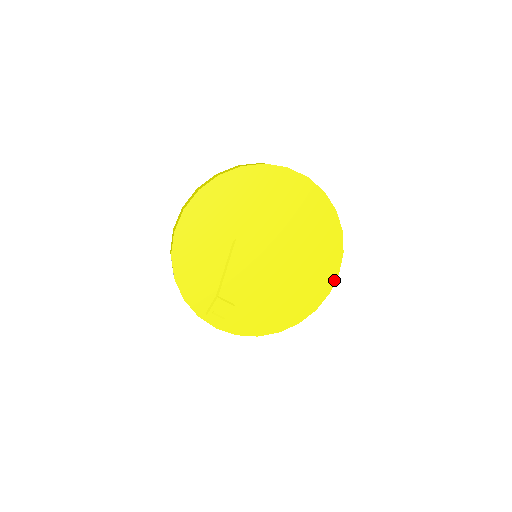
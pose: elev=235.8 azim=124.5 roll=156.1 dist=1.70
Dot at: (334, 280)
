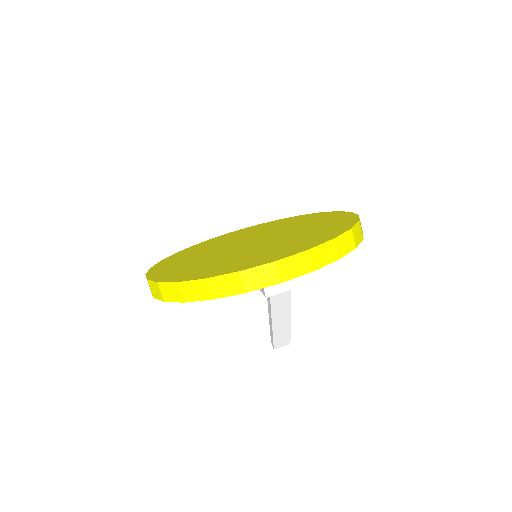
Dot at: (341, 212)
